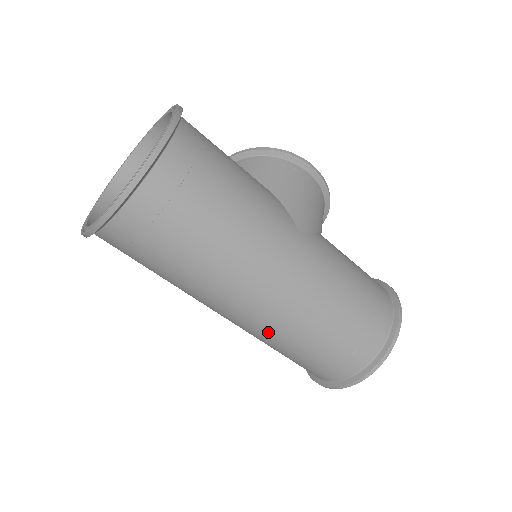
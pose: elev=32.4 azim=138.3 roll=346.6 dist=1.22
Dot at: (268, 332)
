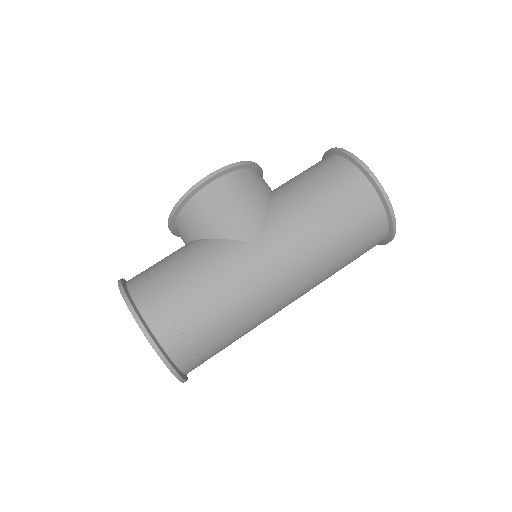
Dot at: occluded
